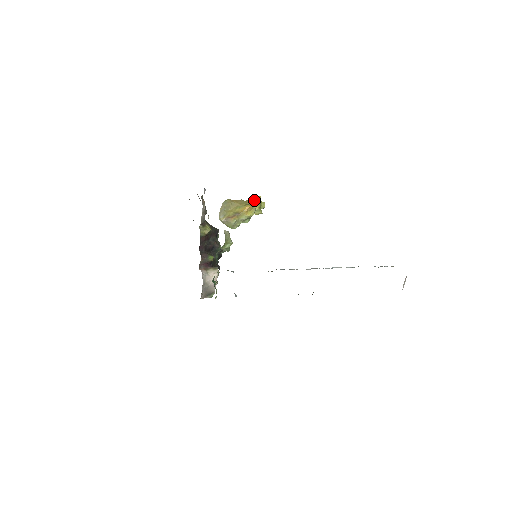
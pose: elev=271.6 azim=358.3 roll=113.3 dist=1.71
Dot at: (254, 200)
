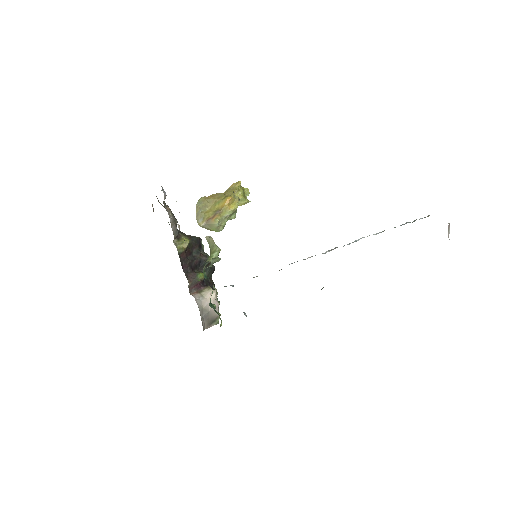
Dot at: (234, 188)
